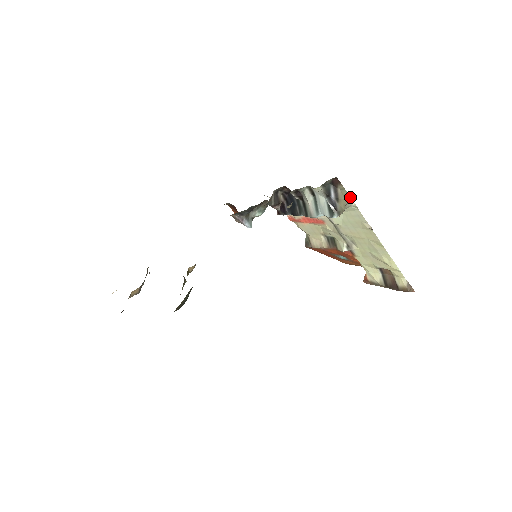
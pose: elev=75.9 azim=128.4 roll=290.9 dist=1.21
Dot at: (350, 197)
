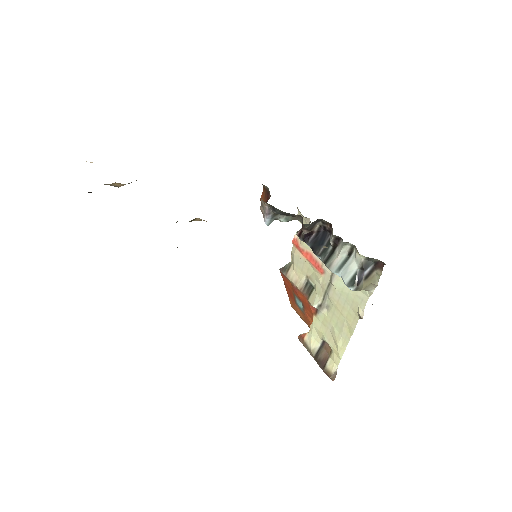
Dot at: (377, 285)
